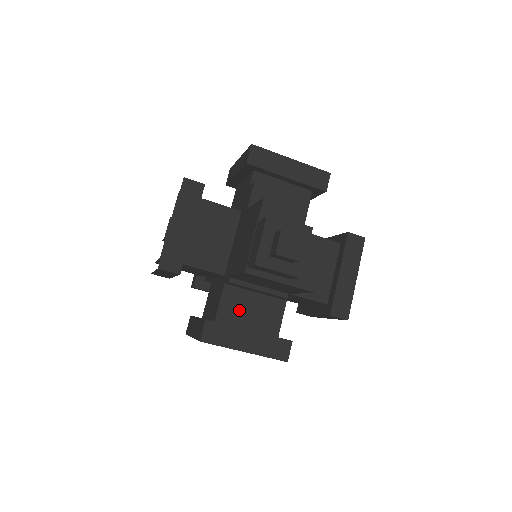
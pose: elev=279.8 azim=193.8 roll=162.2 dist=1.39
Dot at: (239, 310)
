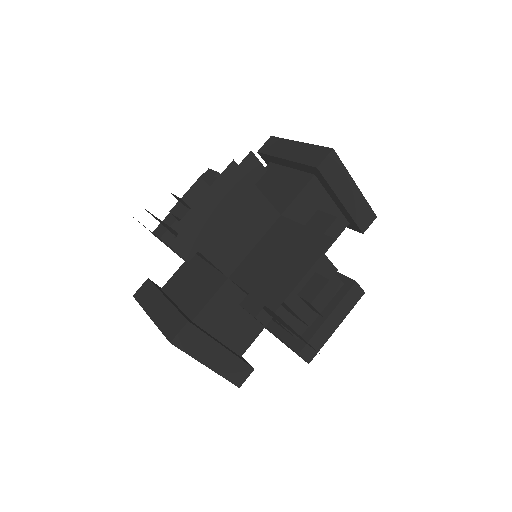
Dot at: (264, 271)
